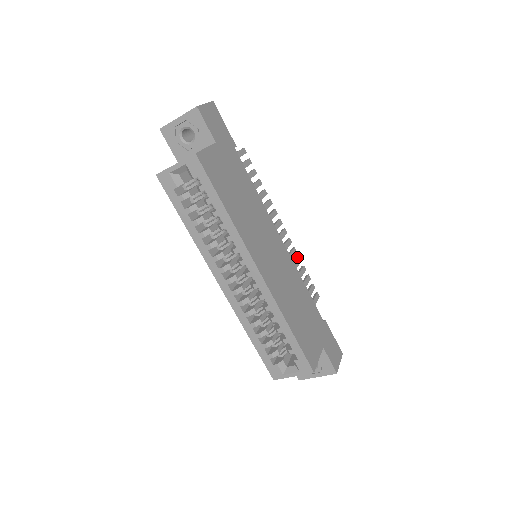
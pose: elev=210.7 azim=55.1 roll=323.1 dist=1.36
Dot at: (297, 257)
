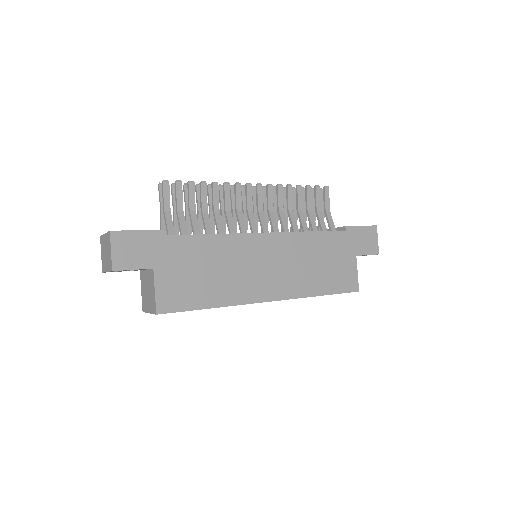
Dot at: (286, 188)
